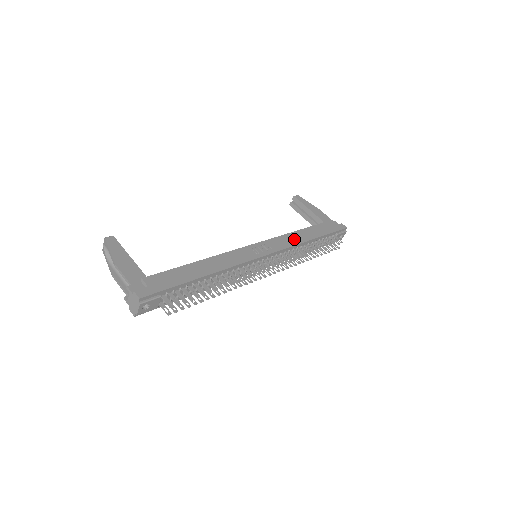
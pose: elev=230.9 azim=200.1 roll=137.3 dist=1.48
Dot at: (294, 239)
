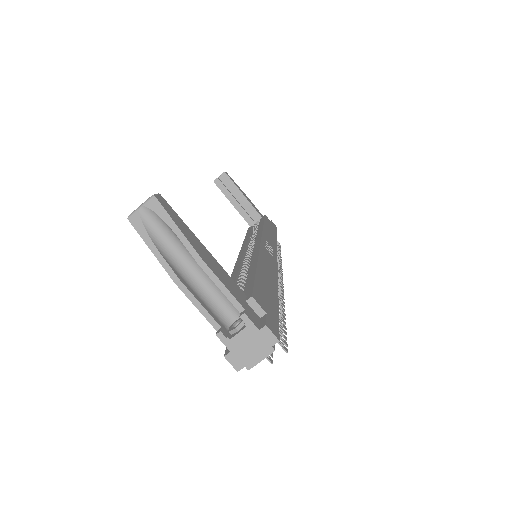
Dot at: (271, 236)
